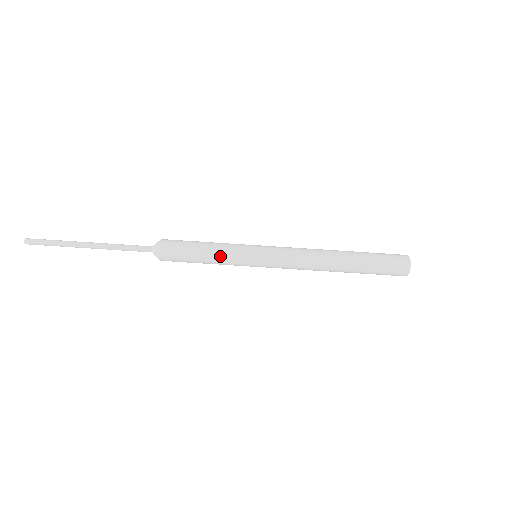
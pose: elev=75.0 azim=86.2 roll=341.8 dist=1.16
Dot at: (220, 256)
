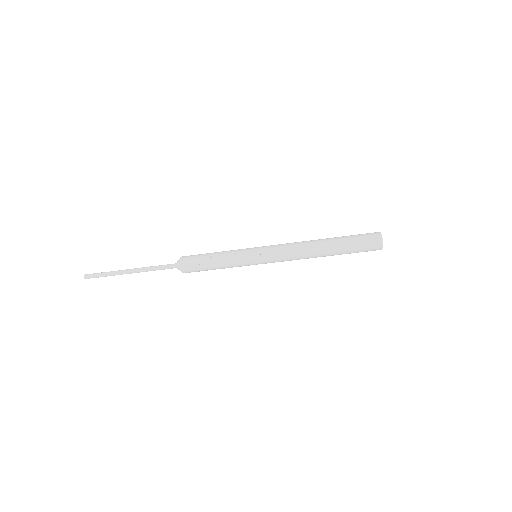
Dot at: occluded
